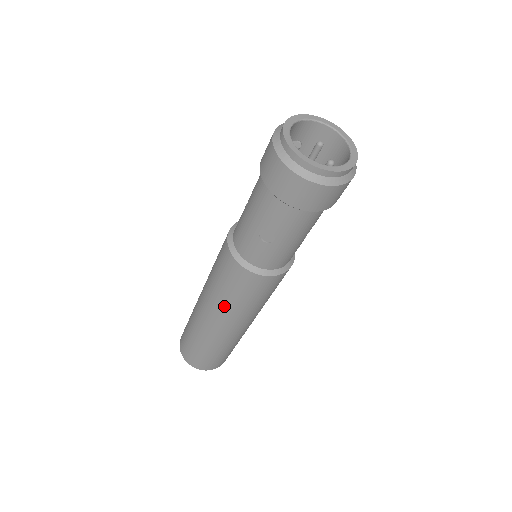
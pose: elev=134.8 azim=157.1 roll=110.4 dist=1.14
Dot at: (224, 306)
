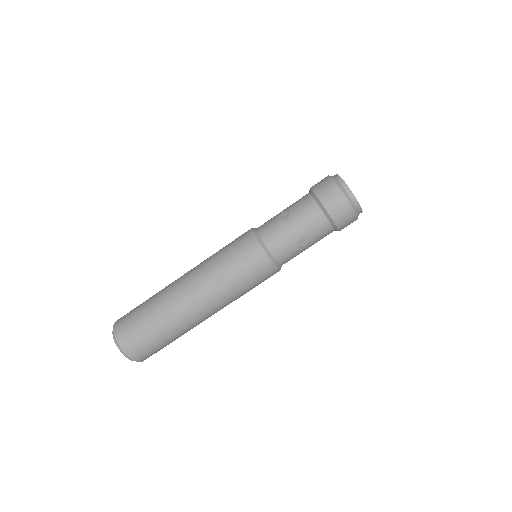
Dot at: (228, 293)
